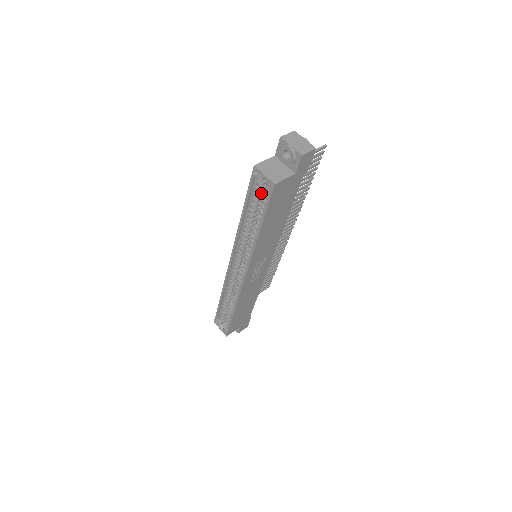
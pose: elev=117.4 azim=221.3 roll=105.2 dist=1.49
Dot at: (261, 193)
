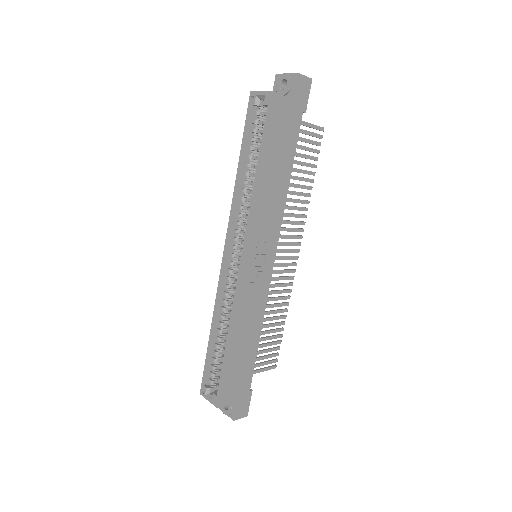
Dot at: (259, 128)
